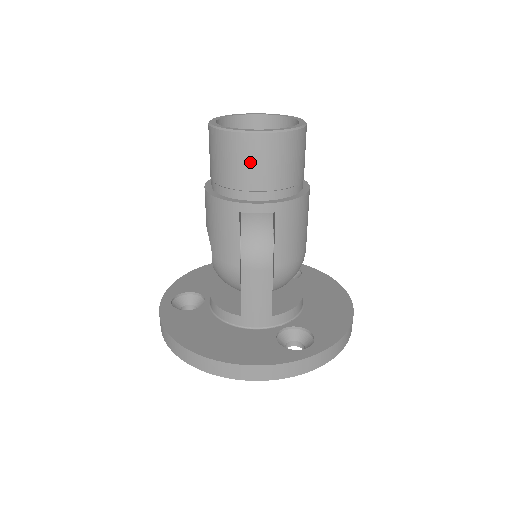
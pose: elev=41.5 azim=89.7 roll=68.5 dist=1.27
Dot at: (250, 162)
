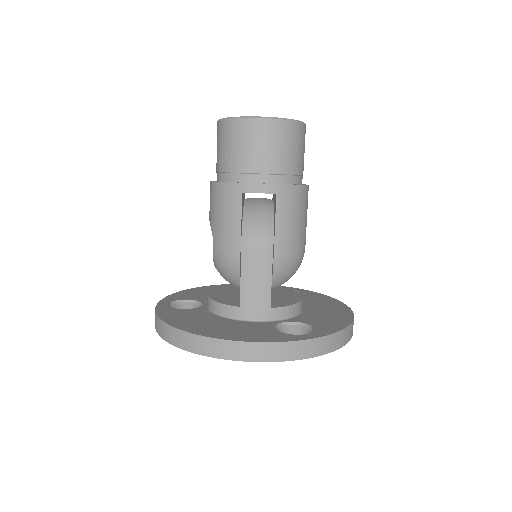
Dot at: (254, 145)
